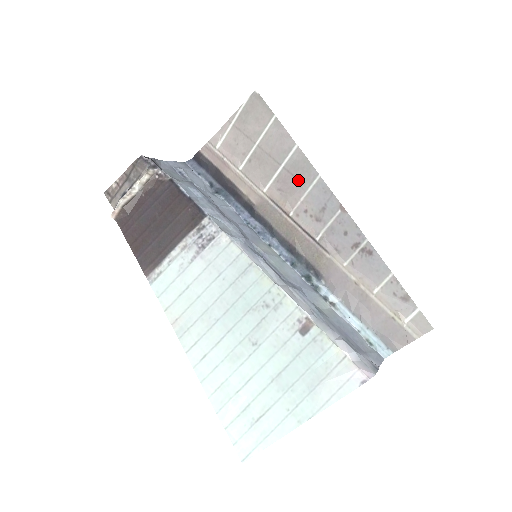
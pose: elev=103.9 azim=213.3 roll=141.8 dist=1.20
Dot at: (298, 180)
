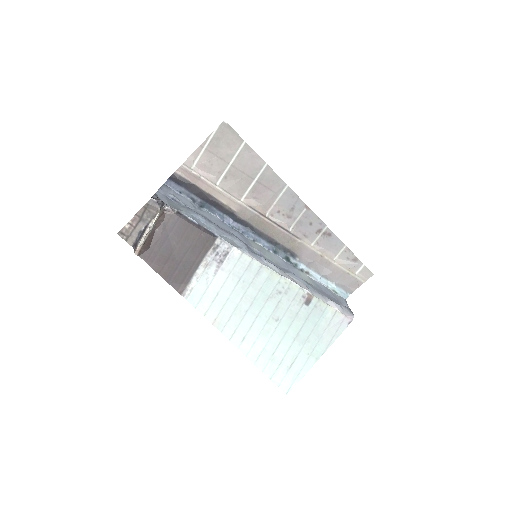
Dot at: (270, 190)
